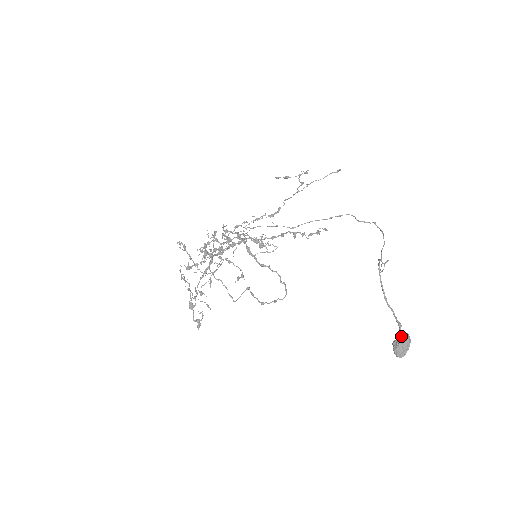
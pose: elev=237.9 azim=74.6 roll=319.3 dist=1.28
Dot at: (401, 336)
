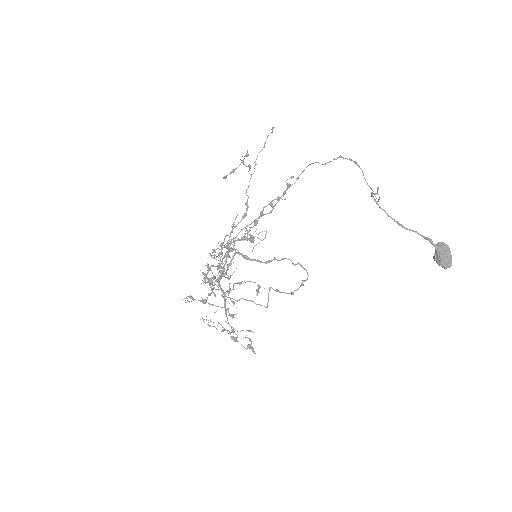
Dot at: (437, 249)
